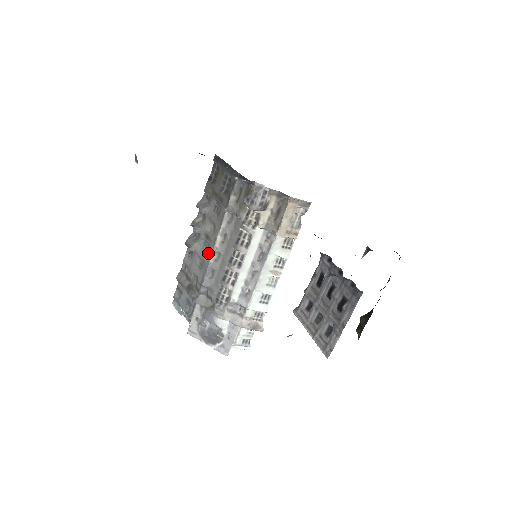
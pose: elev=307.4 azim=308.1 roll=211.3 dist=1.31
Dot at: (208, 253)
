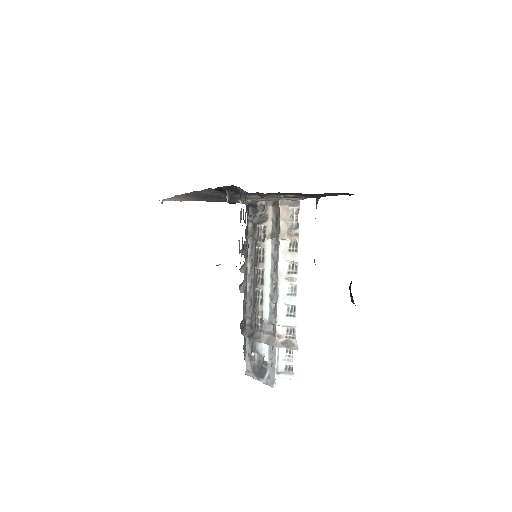
Dot at: (246, 284)
